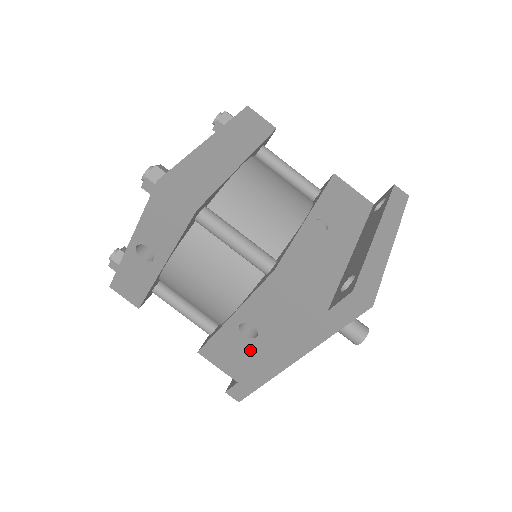
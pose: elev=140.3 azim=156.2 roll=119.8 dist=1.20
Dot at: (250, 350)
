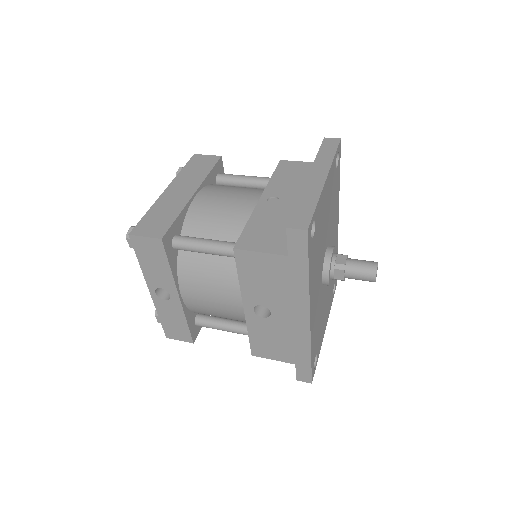
Dot at: (277, 328)
